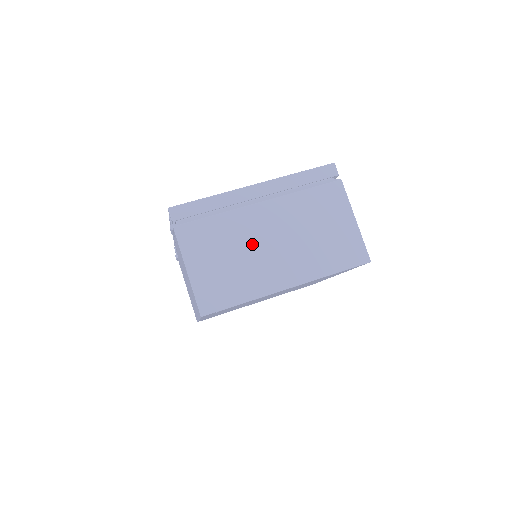
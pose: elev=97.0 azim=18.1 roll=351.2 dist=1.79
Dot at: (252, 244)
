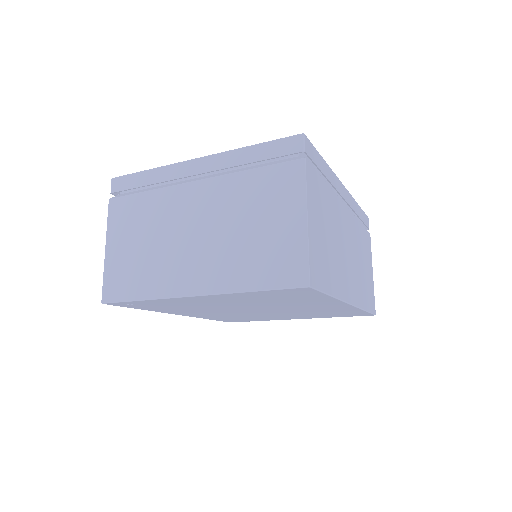
Dot at: (172, 231)
